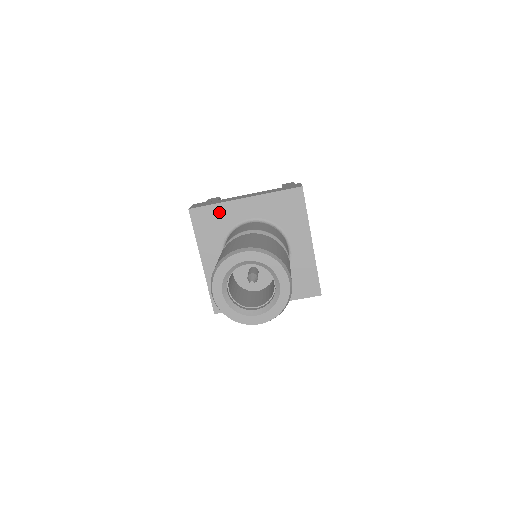
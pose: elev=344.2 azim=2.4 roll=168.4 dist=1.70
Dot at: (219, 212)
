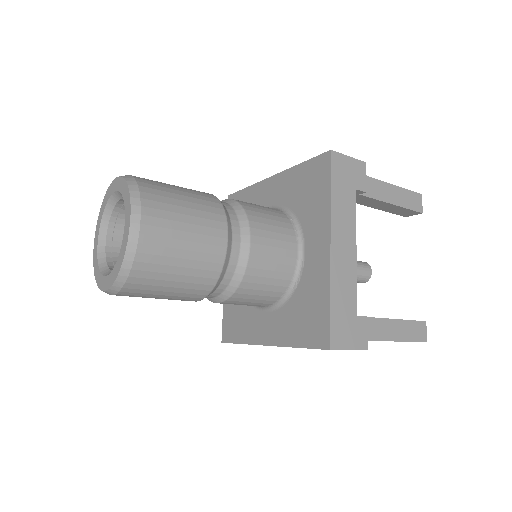
Dot at: (249, 198)
